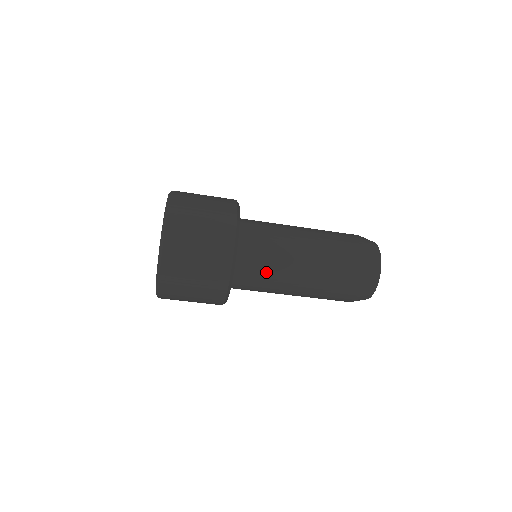
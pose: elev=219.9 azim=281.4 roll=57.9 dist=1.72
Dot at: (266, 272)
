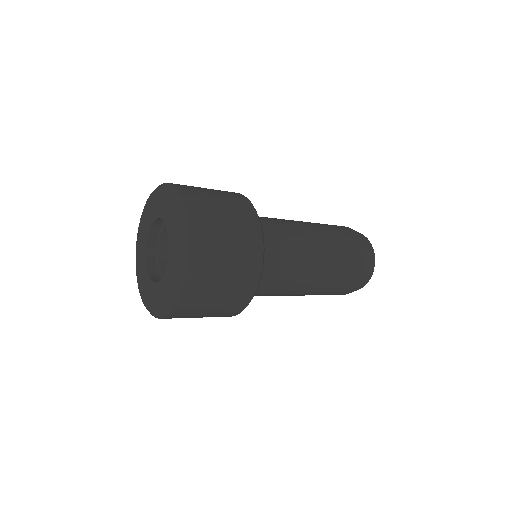
Dot at: occluded
